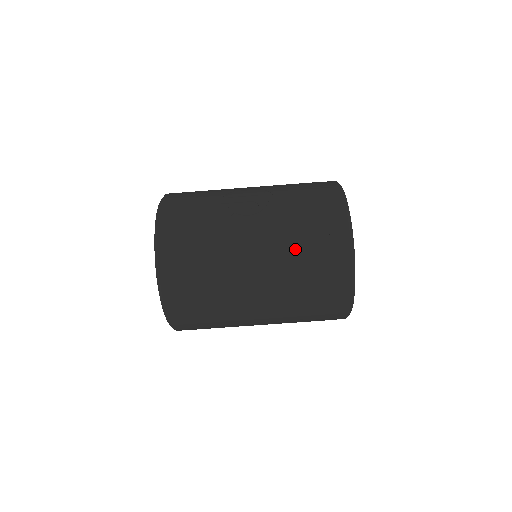
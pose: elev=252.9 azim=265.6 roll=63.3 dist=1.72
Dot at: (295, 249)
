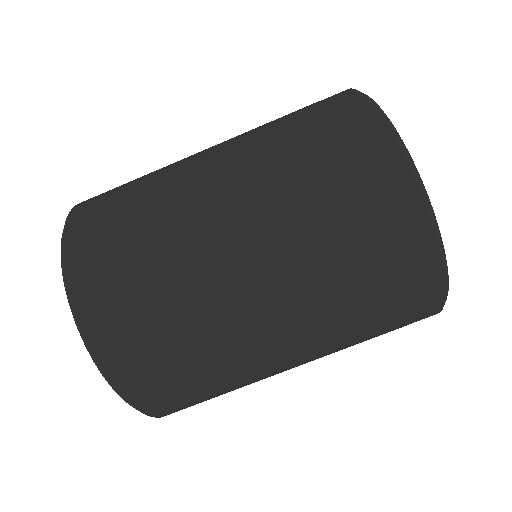
Dot at: (301, 191)
